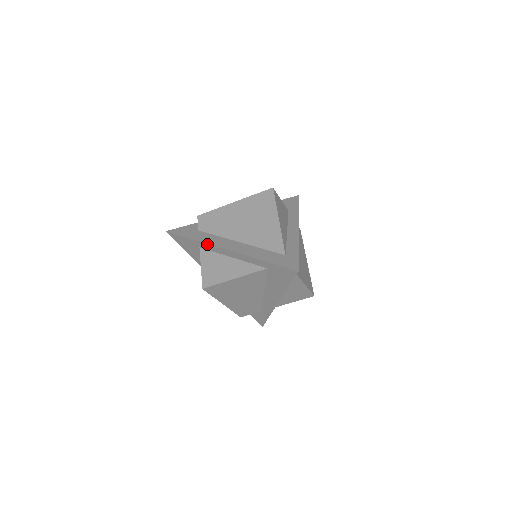
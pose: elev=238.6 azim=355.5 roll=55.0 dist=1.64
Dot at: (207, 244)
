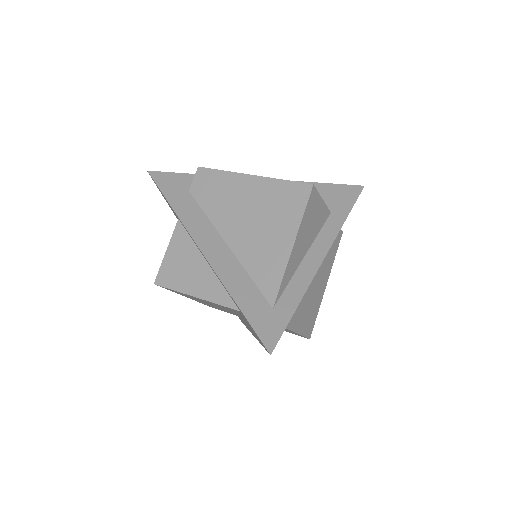
Dot at: (184, 225)
